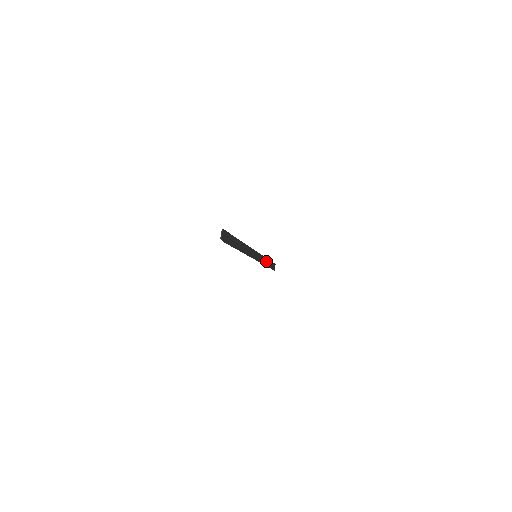
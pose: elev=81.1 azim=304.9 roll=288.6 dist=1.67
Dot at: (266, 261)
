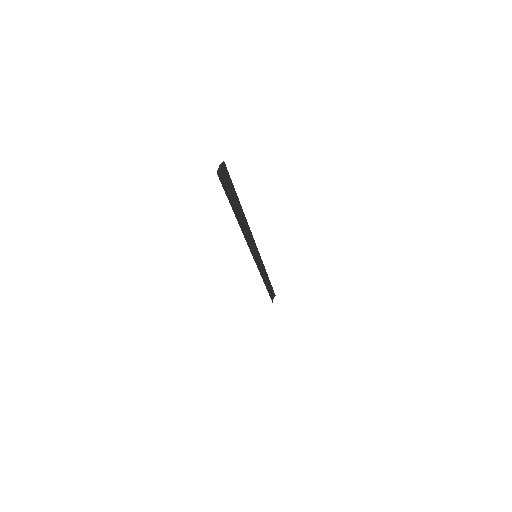
Dot at: (266, 278)
